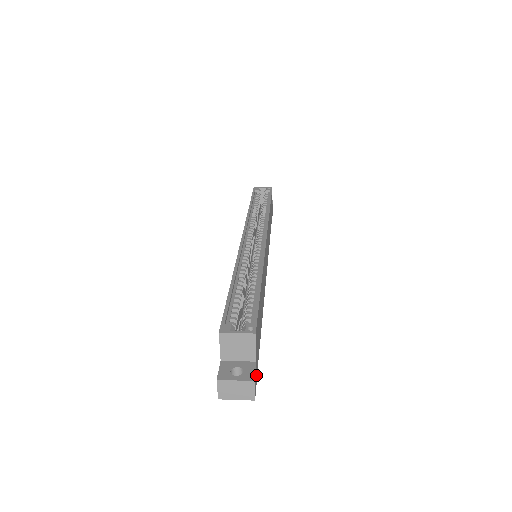
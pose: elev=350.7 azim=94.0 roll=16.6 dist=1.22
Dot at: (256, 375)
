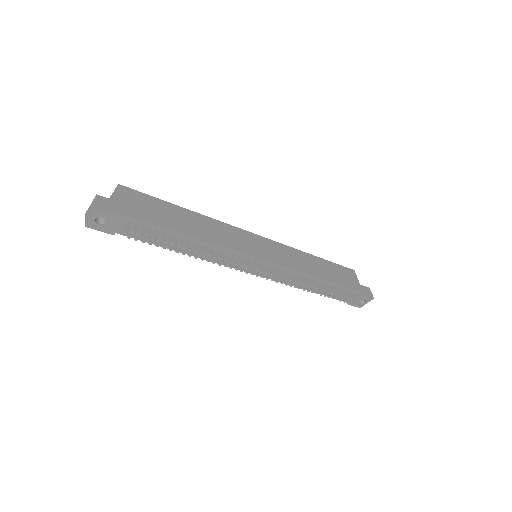
Dot at: (115, 209)
